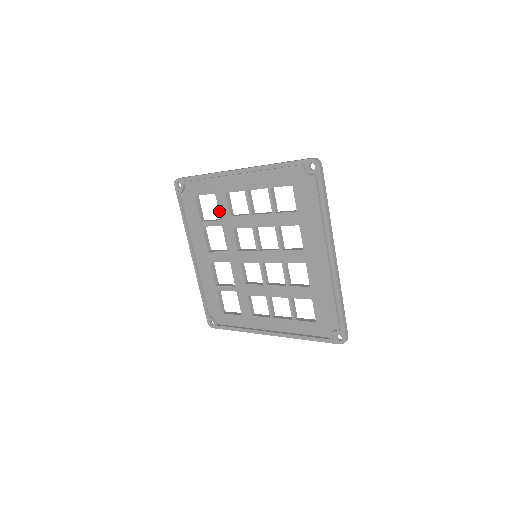
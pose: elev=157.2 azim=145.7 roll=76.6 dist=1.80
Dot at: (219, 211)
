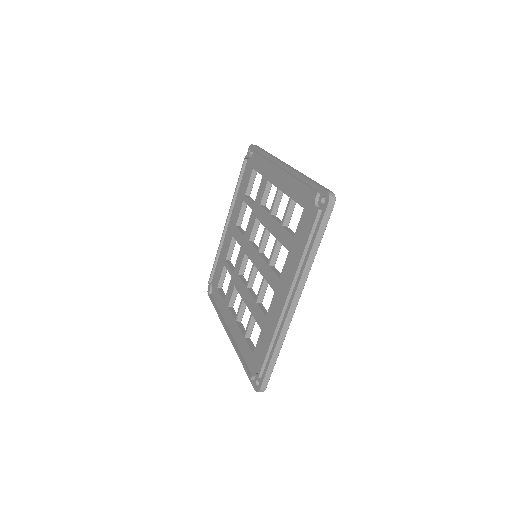
Dot at: (257, 194)
